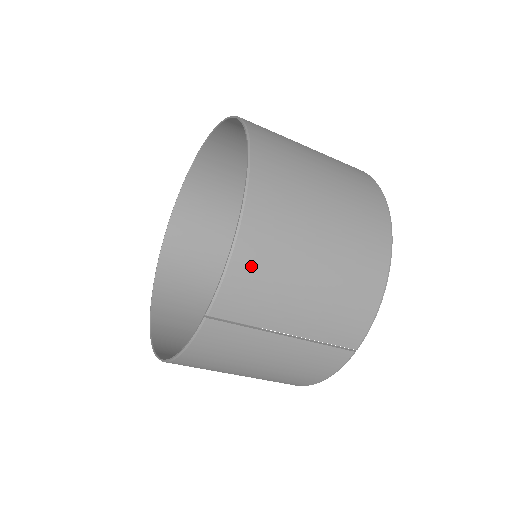
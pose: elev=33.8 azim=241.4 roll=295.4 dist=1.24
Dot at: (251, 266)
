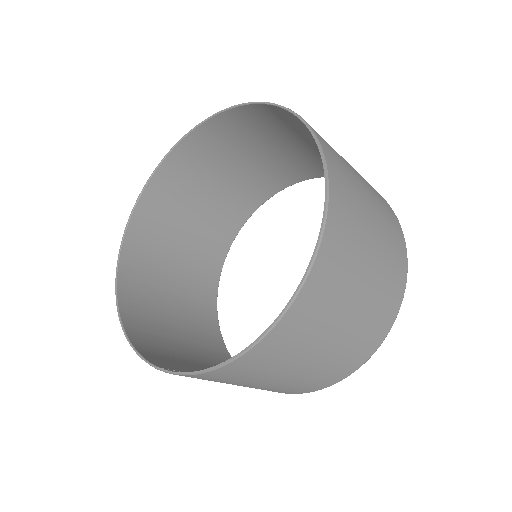
Dot at: (221, 376)
